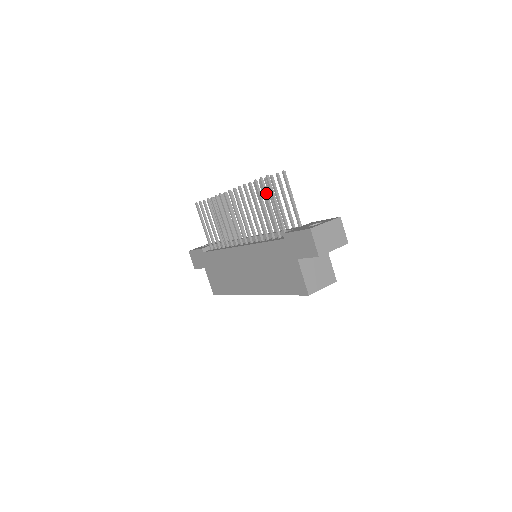
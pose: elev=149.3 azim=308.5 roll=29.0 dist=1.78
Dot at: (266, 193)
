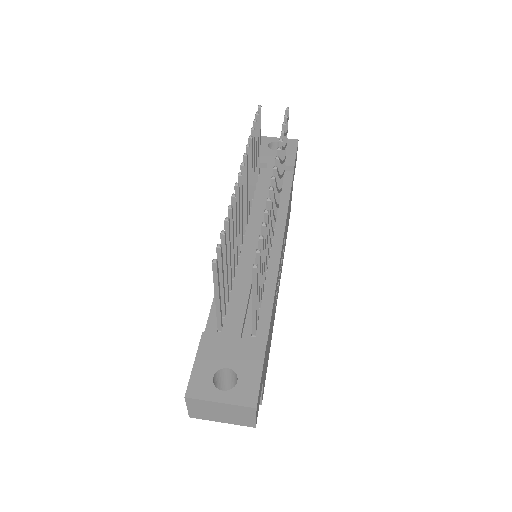
Dot at: (219, 266)
